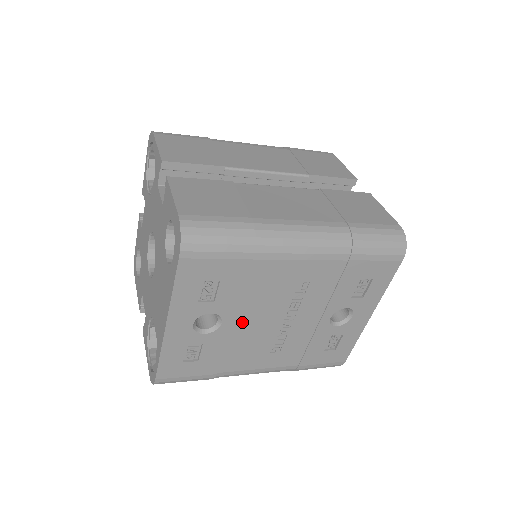
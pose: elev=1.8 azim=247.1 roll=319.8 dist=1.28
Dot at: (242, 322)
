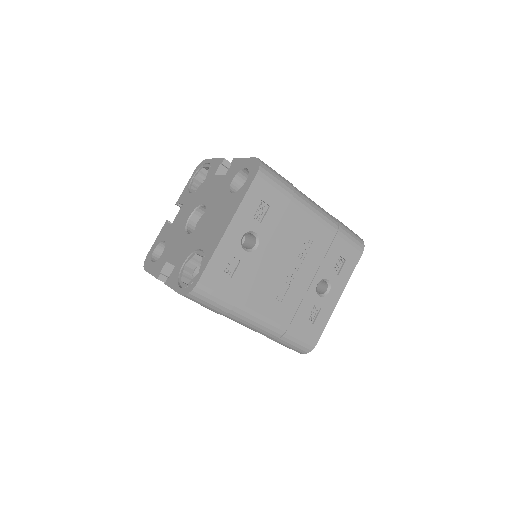
Dot at: (269, 254)
